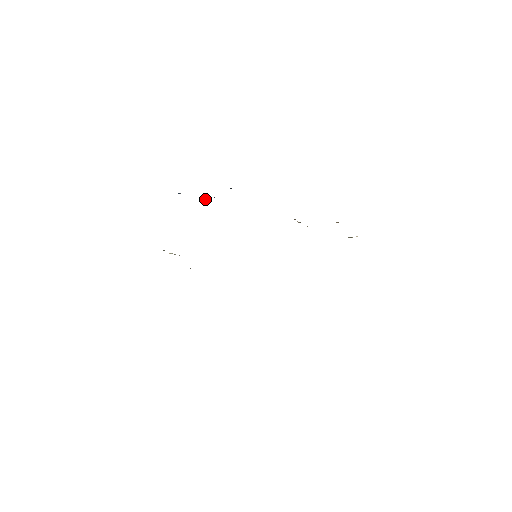
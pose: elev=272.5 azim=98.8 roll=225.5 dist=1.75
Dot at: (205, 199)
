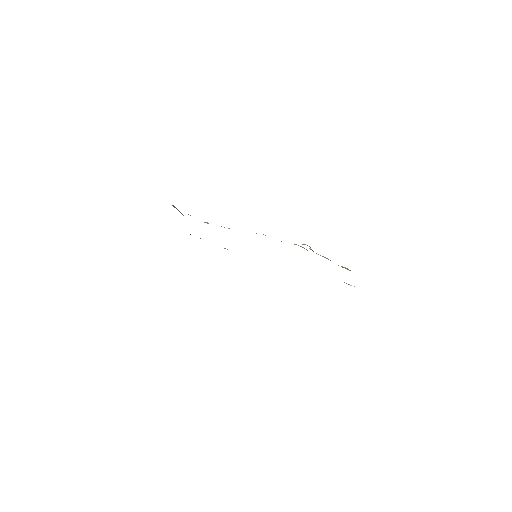
Dot at: occluded
